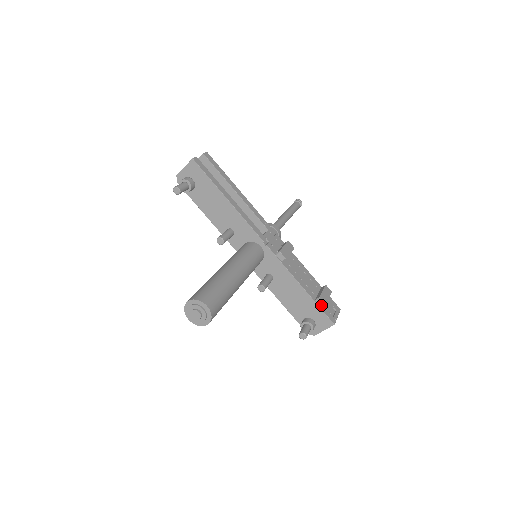
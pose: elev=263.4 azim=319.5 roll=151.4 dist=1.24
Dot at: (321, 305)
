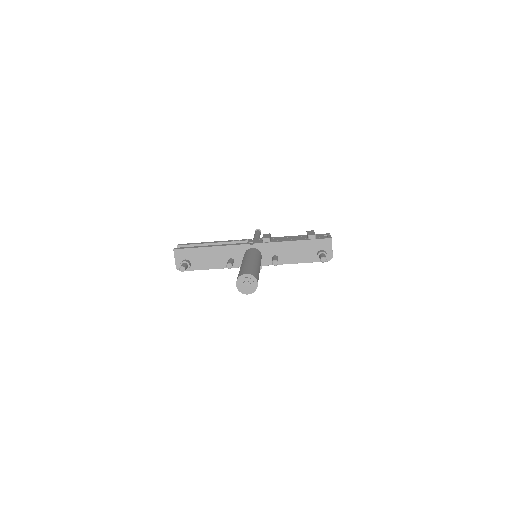
Dot at: (313, 238)
